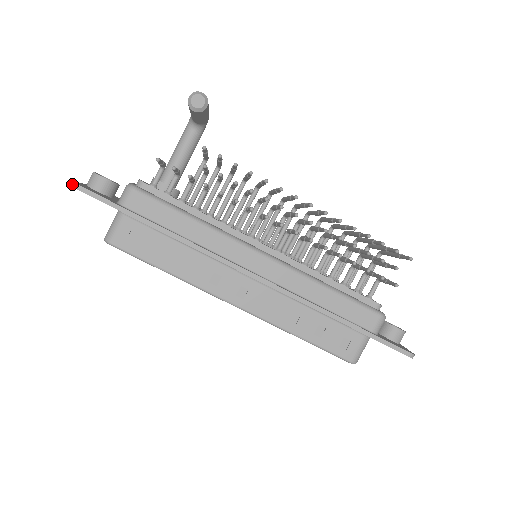
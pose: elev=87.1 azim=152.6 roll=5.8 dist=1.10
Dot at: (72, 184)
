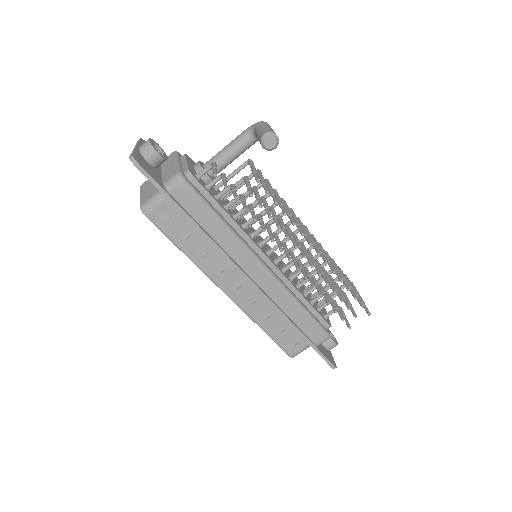
Dot at: (131, 158)
